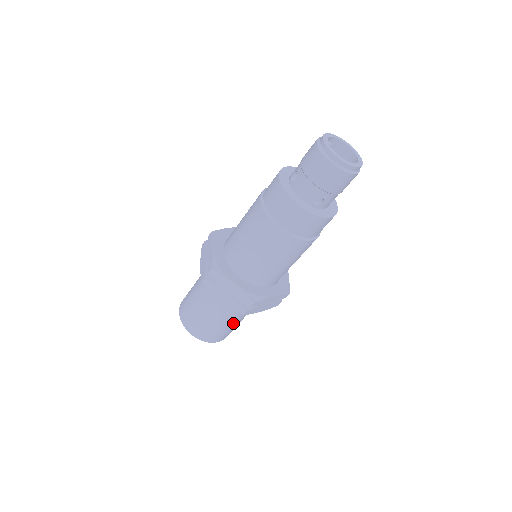
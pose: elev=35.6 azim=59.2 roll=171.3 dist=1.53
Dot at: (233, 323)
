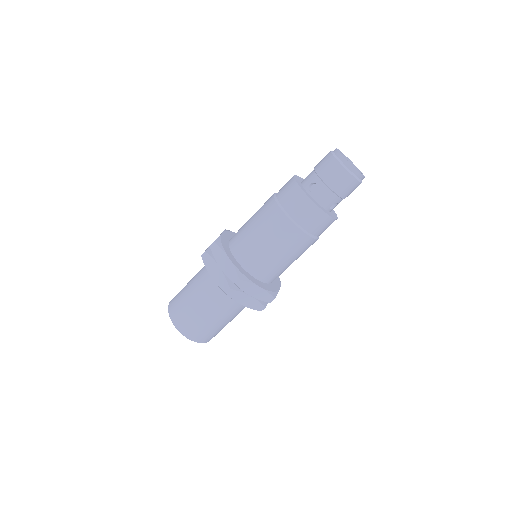
Dot at: (232, 319)
